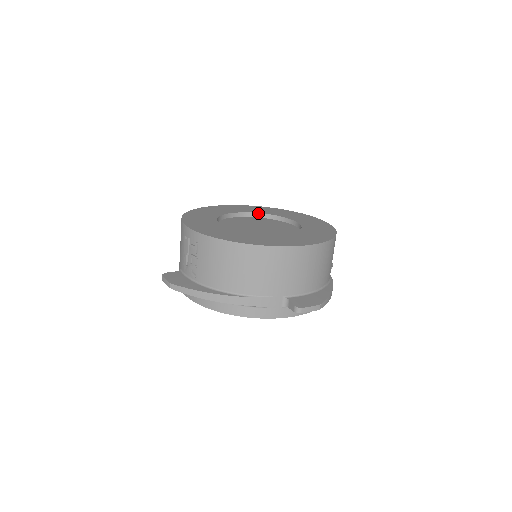
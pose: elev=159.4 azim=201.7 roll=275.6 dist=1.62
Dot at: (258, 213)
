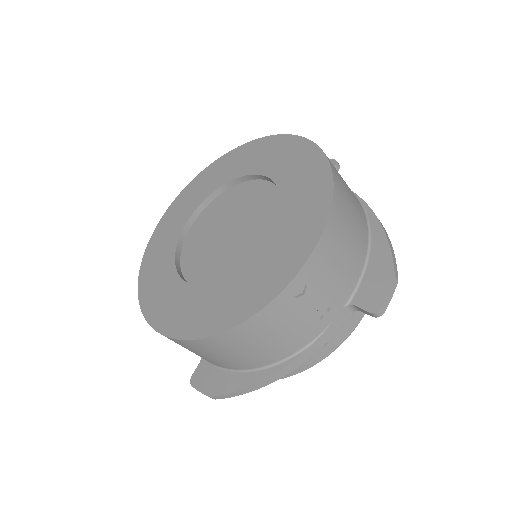
Dot at: (274, 182)
